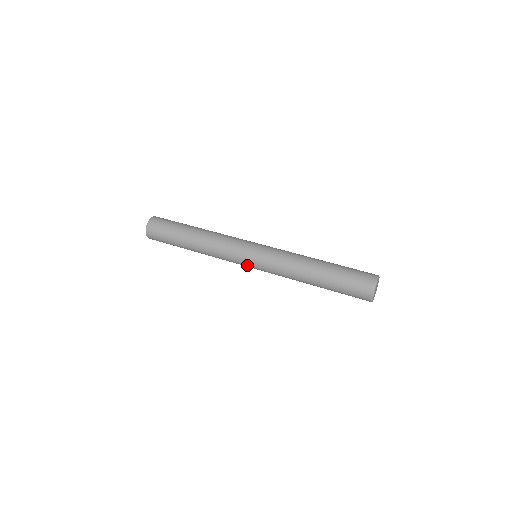
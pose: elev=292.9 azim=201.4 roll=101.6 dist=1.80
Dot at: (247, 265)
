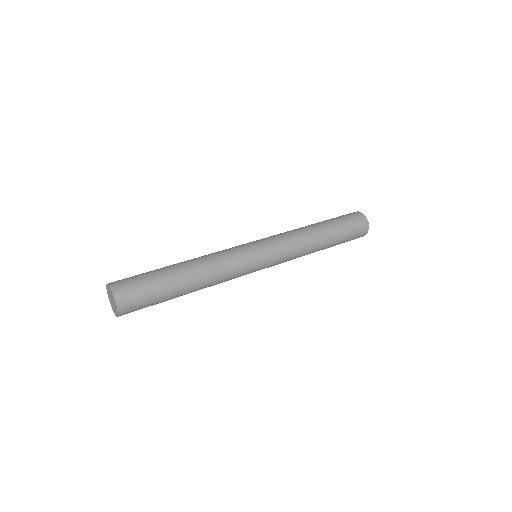
Dot at: (258, 269)
